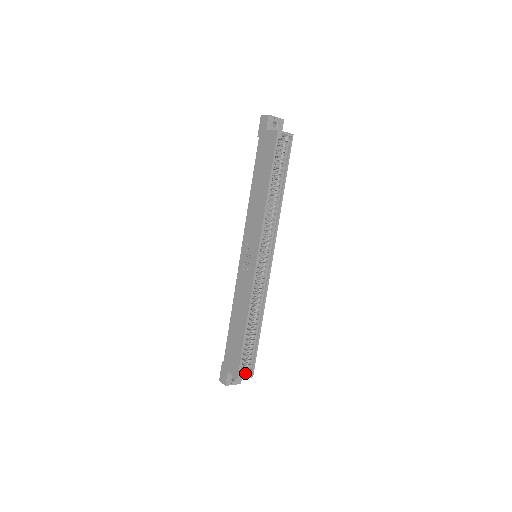
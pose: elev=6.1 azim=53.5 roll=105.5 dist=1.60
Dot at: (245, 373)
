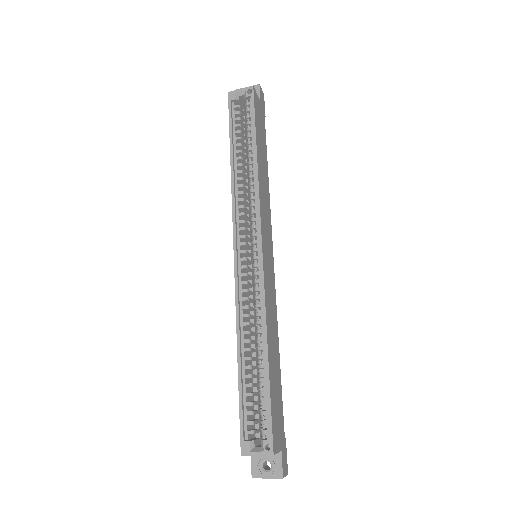
Dot at: (258, 446)
